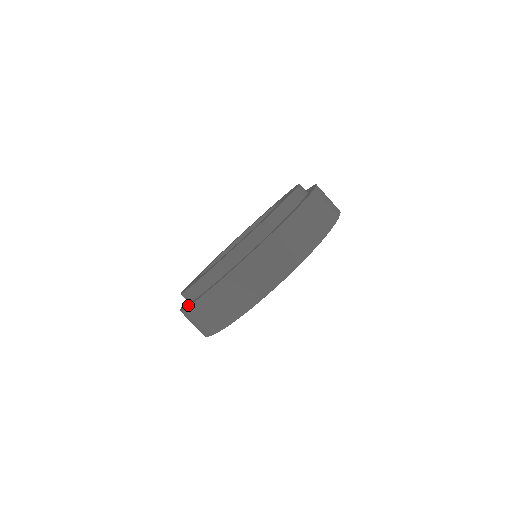
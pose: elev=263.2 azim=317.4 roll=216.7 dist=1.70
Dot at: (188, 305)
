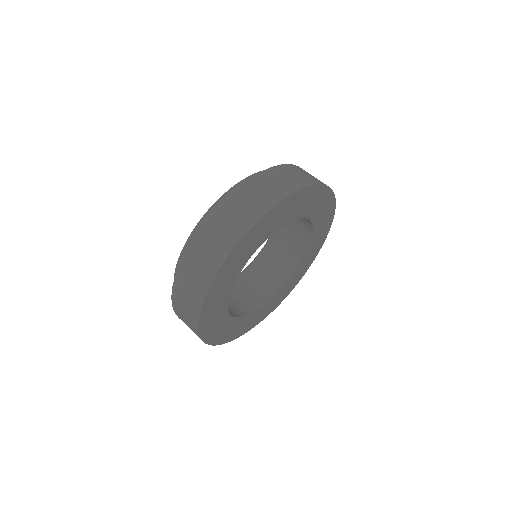
Dot at: occluded
